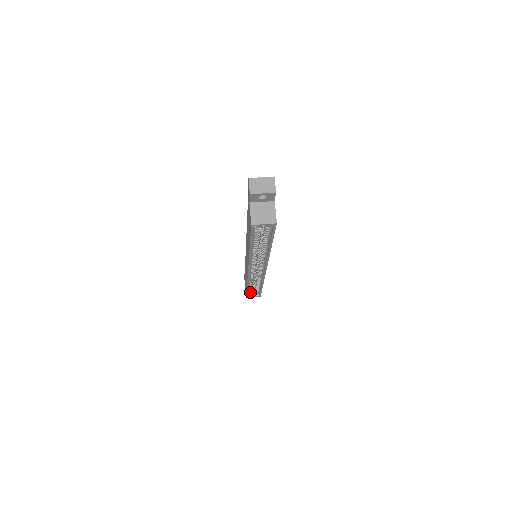
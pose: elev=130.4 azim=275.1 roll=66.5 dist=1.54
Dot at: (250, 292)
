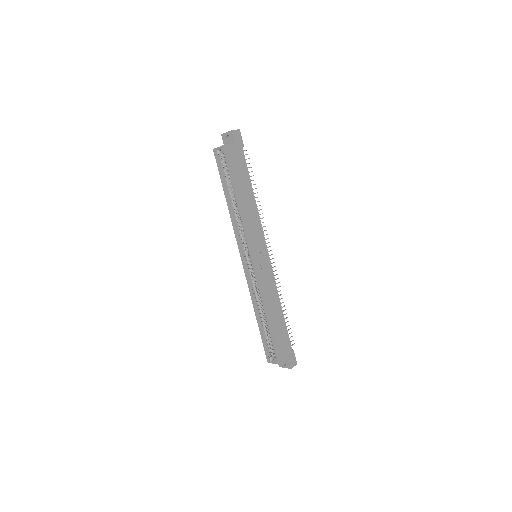
Dot at: (269, 348)
